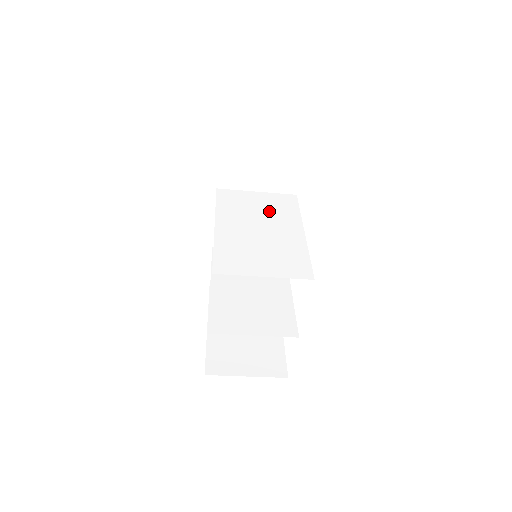
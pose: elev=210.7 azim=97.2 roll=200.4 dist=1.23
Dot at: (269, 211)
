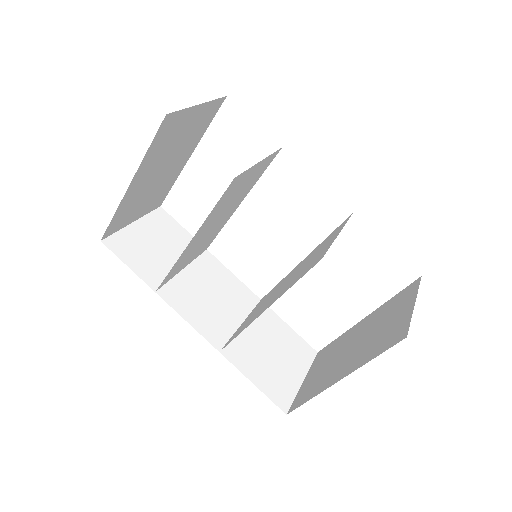
Dot at: occluded
